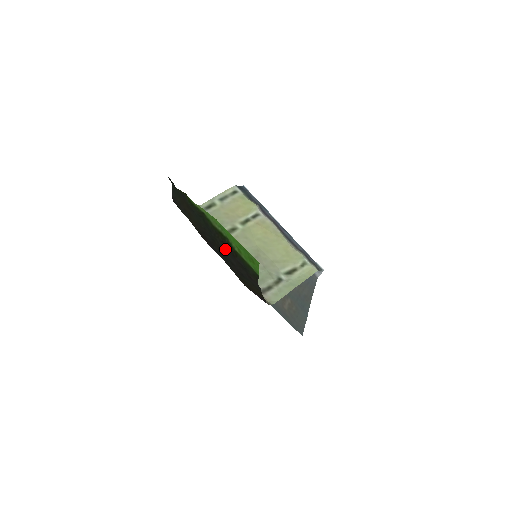
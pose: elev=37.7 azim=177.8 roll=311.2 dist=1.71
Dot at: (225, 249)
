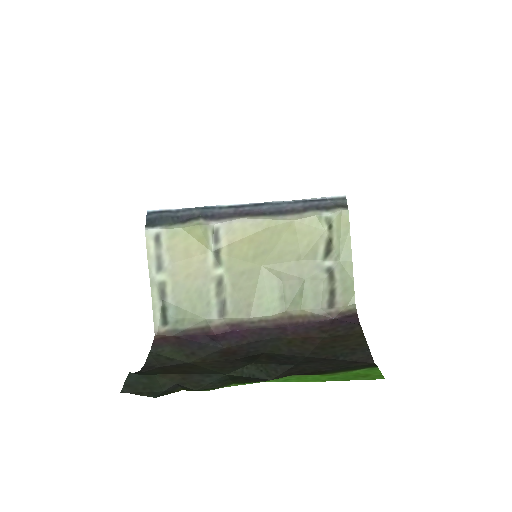
Dot at: (295, 371)
